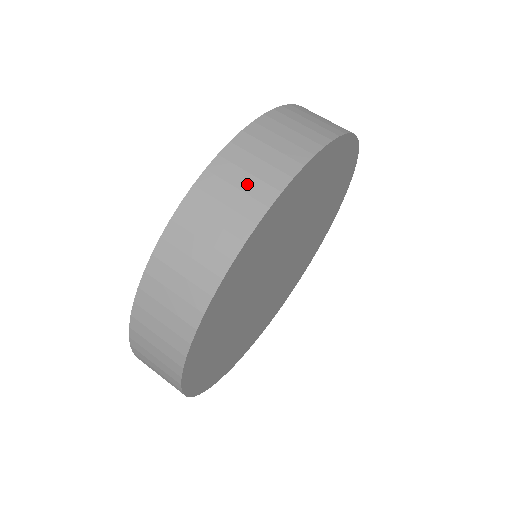
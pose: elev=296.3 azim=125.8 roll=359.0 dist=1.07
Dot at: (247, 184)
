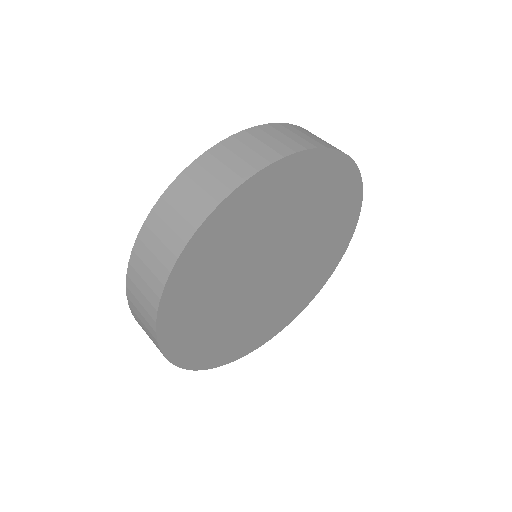
Dot at: occluded
